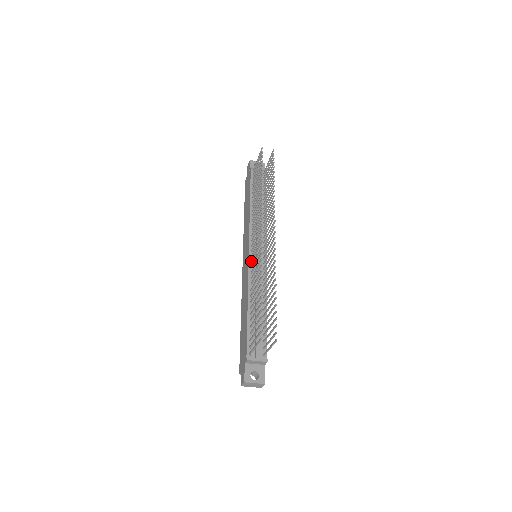
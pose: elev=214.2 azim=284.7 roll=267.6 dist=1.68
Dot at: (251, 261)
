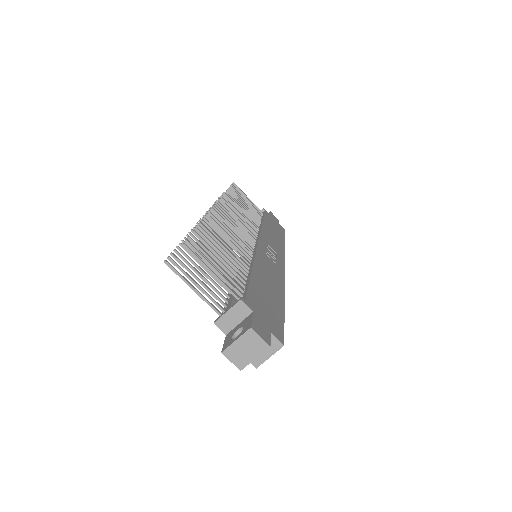
Dot at: occluded
